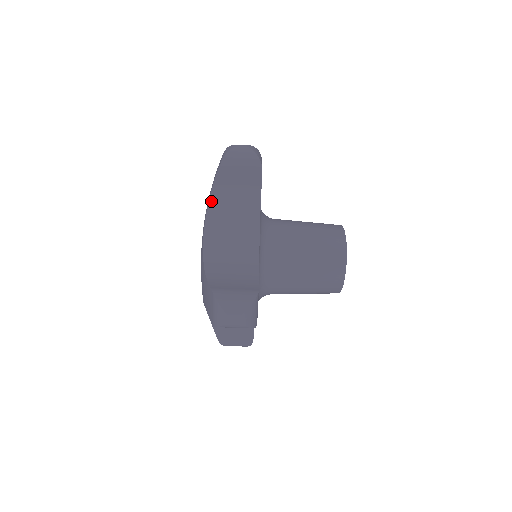
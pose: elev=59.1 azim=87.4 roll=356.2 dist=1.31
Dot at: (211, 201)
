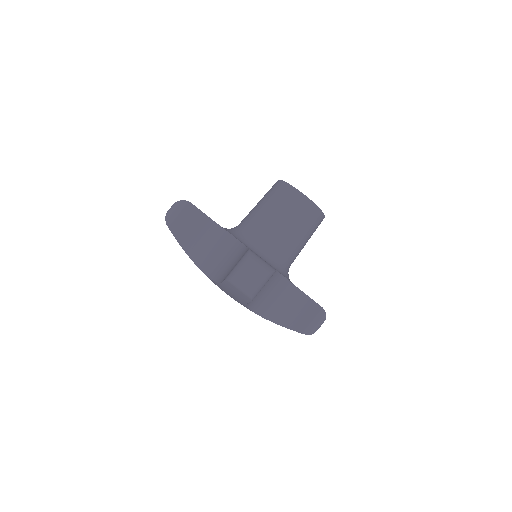
Dot at: (187, 252)
